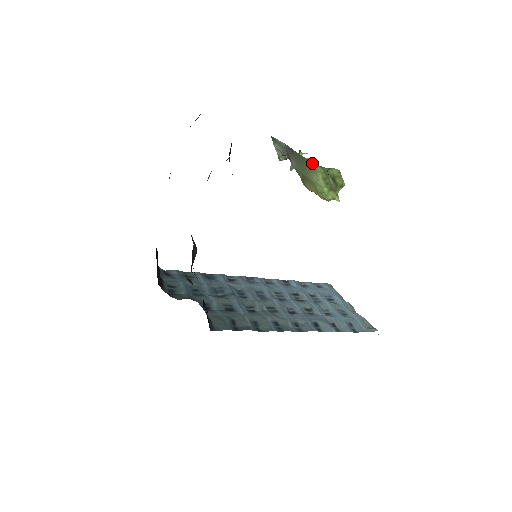
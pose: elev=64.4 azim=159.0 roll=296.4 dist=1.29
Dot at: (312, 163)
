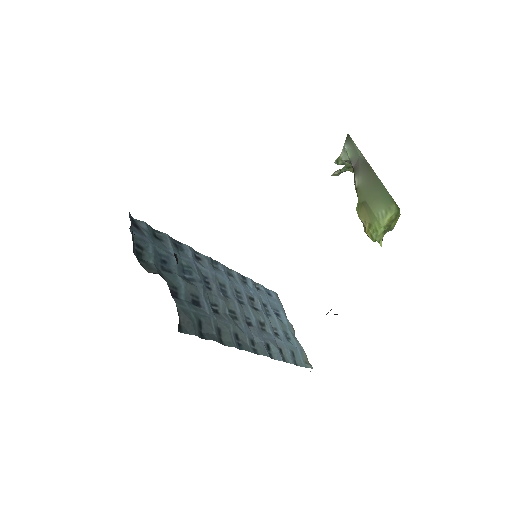
Dot at: (391, 198)
